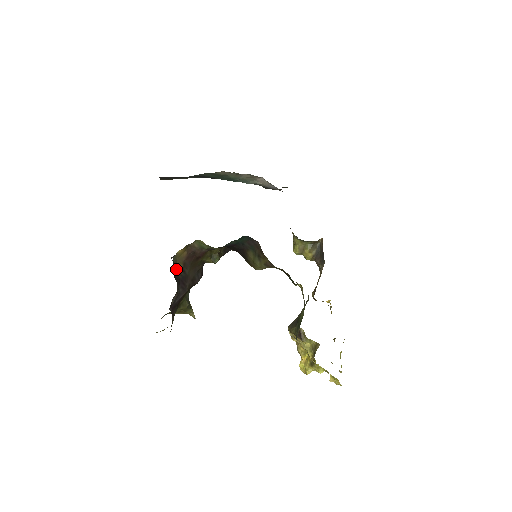
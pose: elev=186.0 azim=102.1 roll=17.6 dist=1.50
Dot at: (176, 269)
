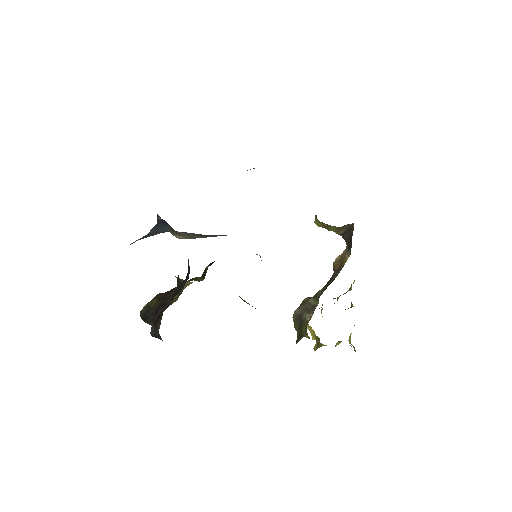
Dot at: (149, 308)
